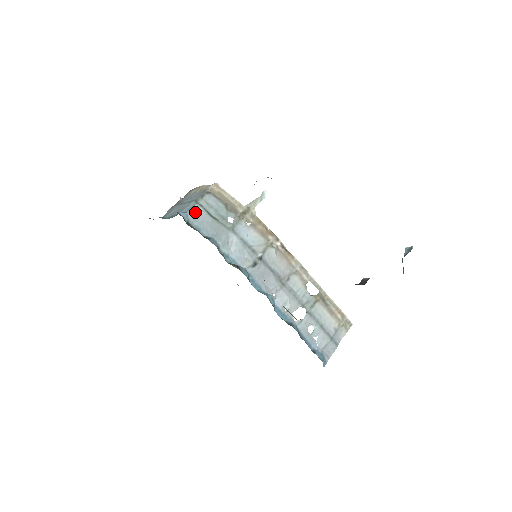
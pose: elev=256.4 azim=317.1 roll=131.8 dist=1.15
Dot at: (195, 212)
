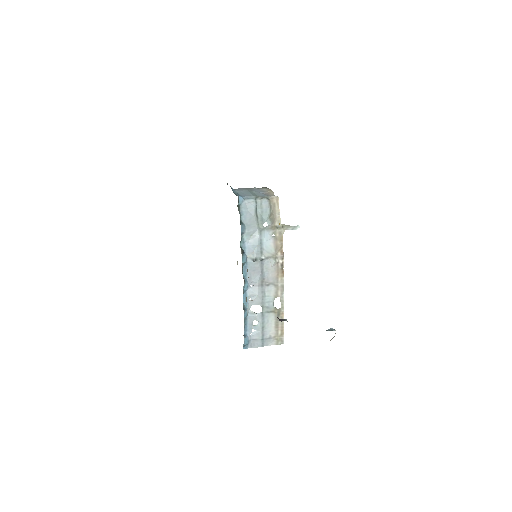
Dot at: (249, 203)
